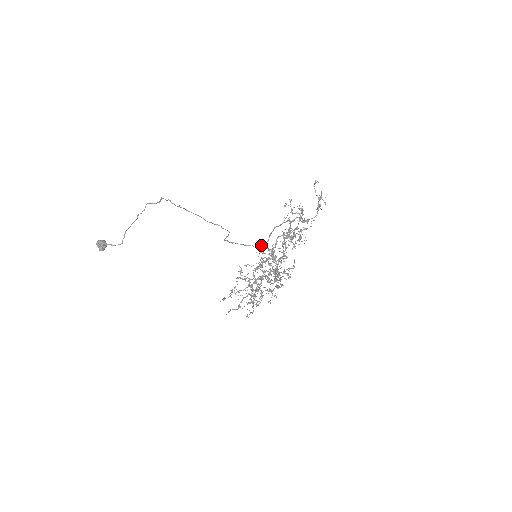
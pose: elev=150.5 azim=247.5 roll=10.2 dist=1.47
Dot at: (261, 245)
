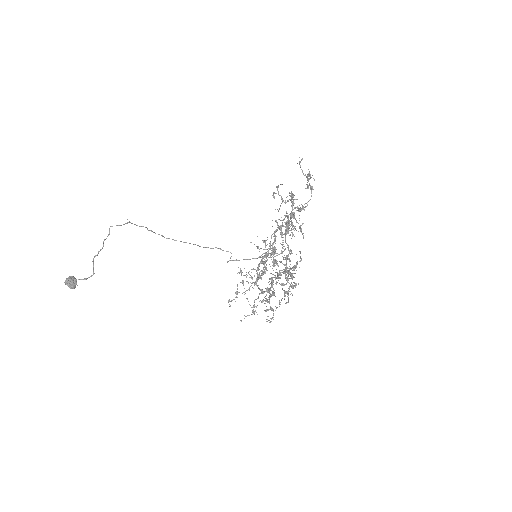
Dot at: (266, 252)
